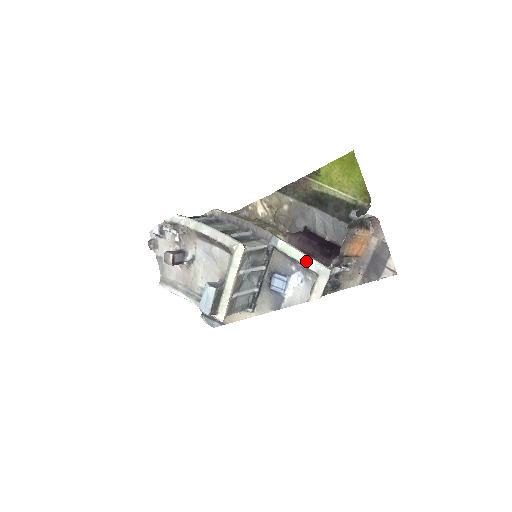
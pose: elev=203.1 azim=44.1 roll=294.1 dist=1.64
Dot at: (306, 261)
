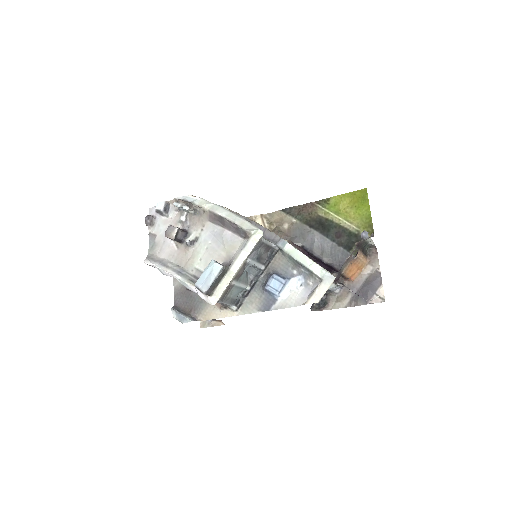
Dot at: (312, 266)
